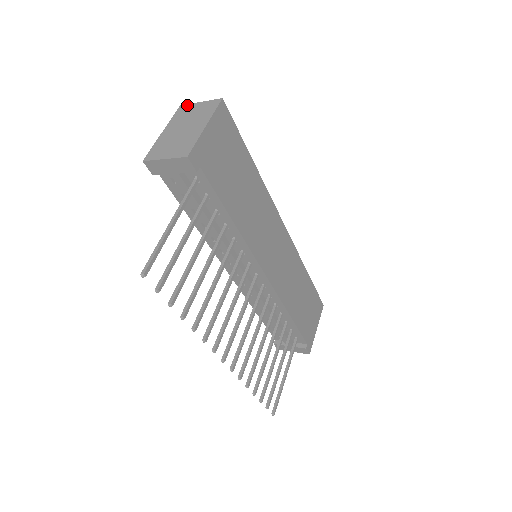
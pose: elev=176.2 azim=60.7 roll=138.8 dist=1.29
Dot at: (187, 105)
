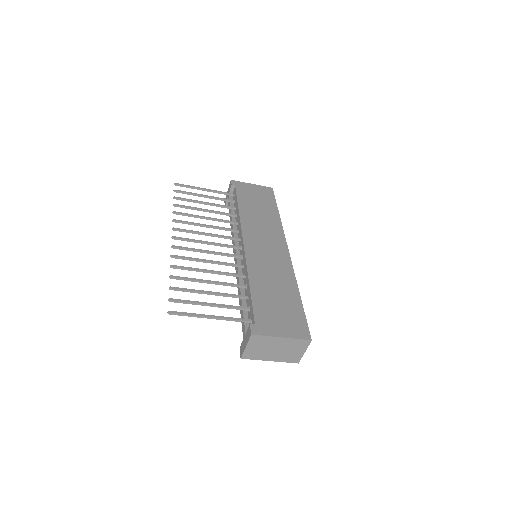
Dot at: occluded
